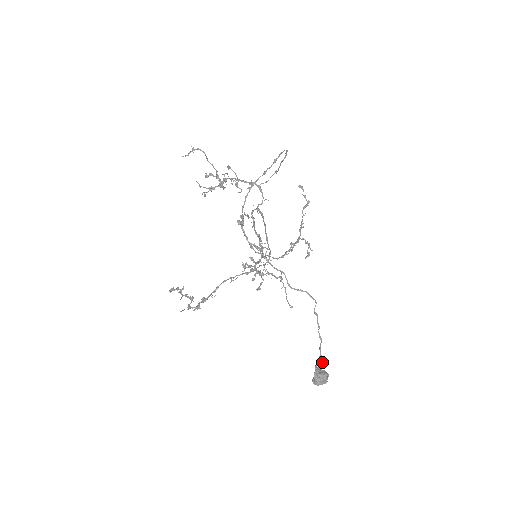
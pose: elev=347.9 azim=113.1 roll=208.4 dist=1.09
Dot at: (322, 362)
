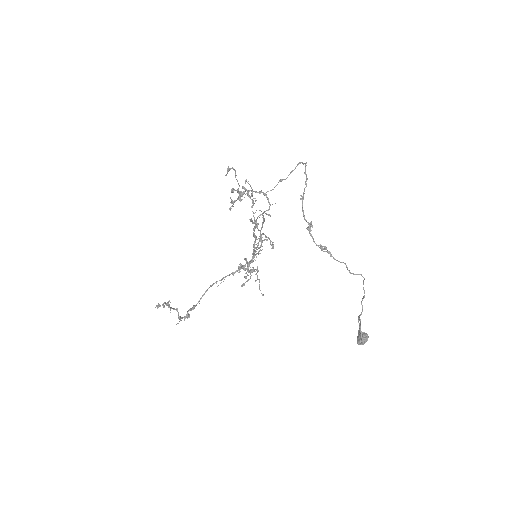
Dot at: occluded
